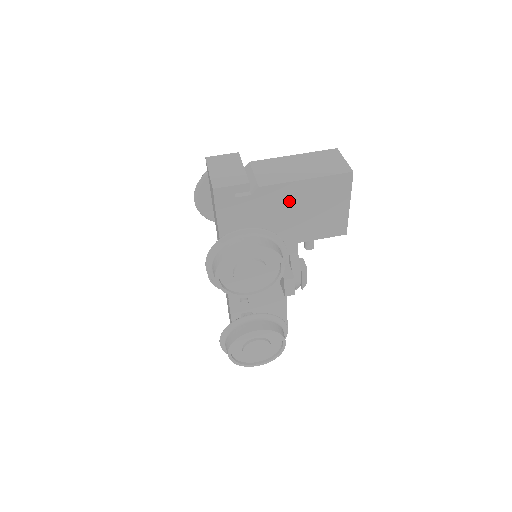
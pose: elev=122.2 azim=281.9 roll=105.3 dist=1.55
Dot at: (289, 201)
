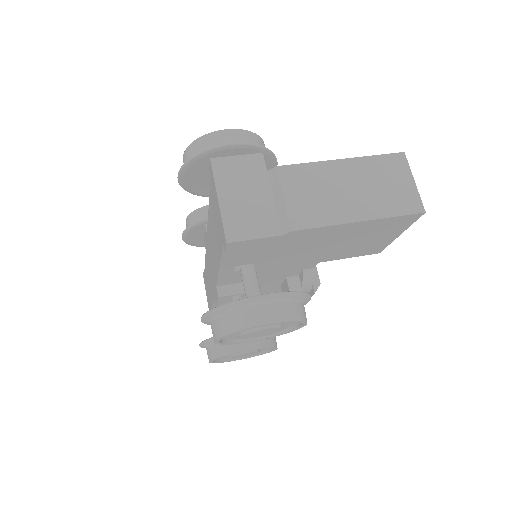
Dot at: (326, 238)
